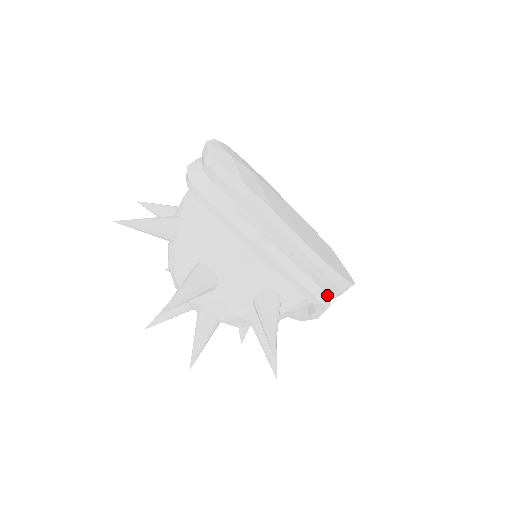
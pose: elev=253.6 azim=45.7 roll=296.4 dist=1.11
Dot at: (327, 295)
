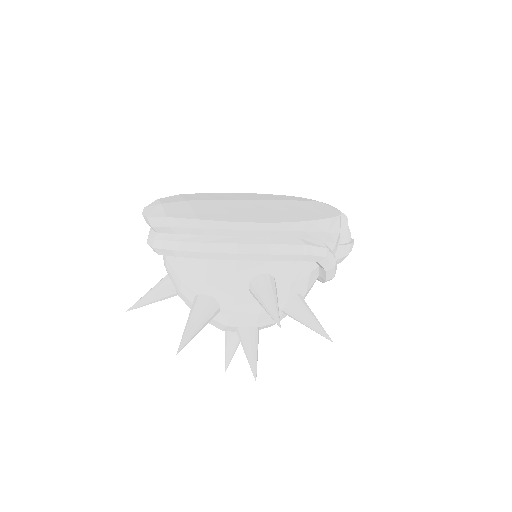
Dot at: (304, 245)
